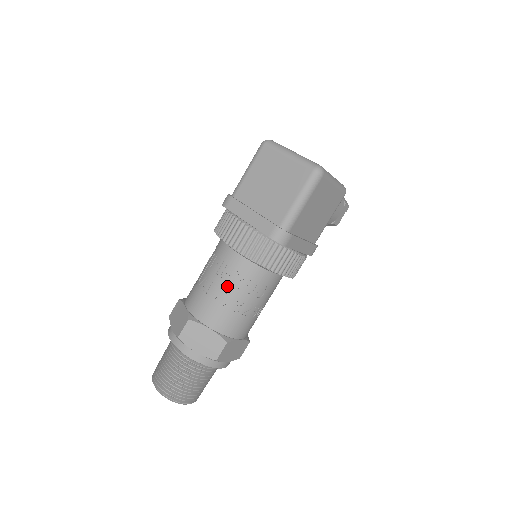
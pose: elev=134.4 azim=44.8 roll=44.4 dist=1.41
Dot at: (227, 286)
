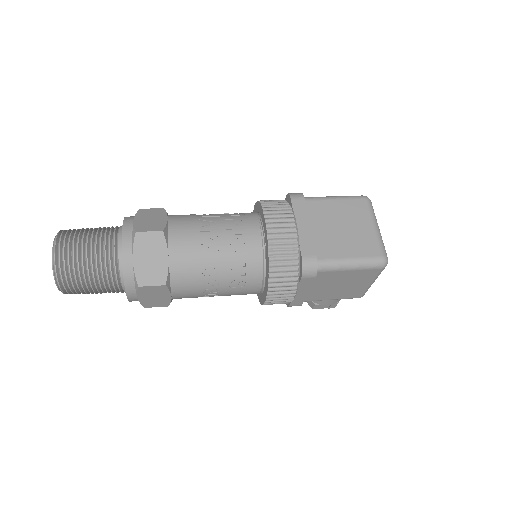
Dot at: (223, 248)
